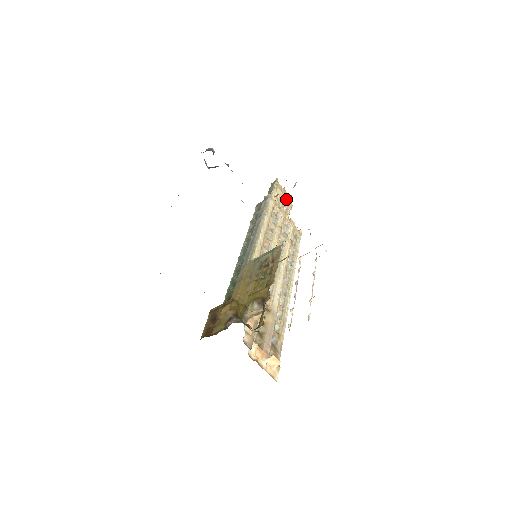
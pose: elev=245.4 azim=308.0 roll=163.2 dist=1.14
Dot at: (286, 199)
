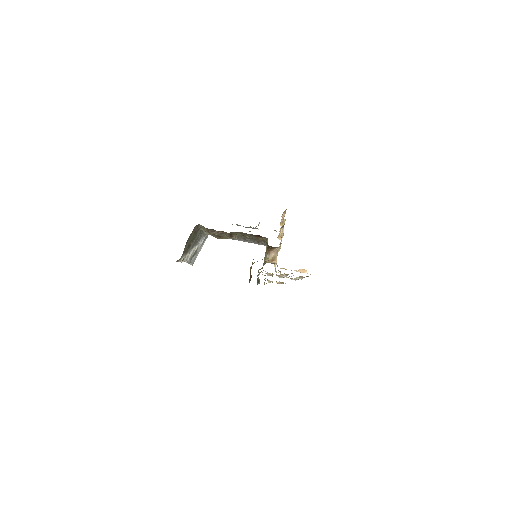
Dot at: occluded
